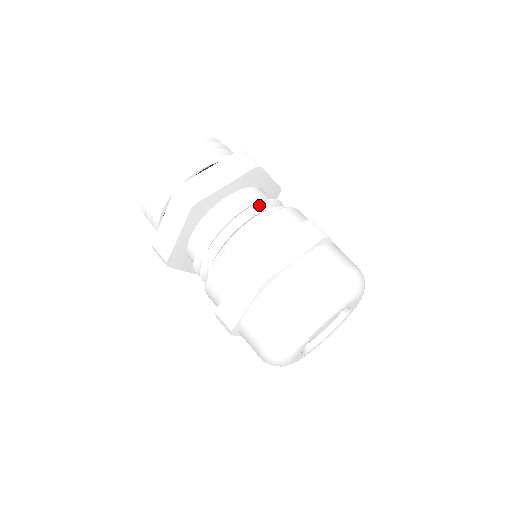
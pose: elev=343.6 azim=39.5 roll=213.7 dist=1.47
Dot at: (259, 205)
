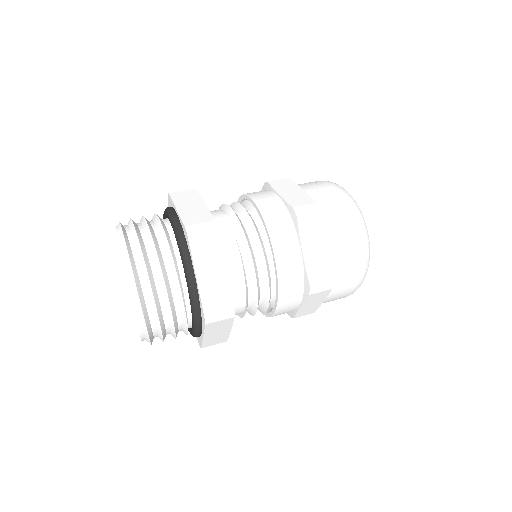
Dot at: (249, 243)
